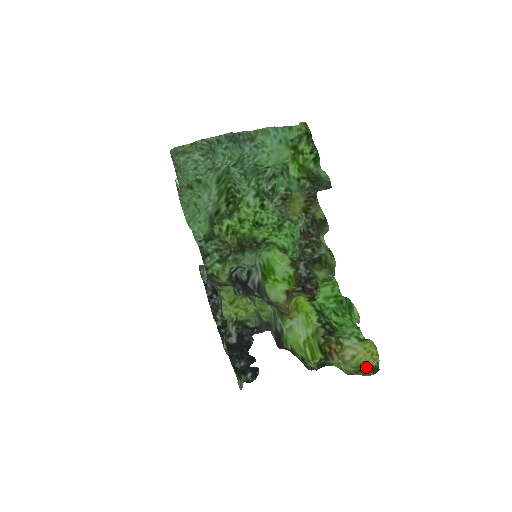
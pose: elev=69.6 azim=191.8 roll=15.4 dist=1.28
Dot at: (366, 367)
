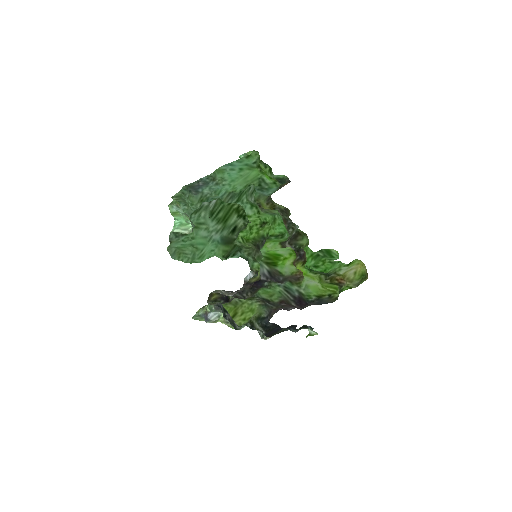
Dot at: (364, 274)
